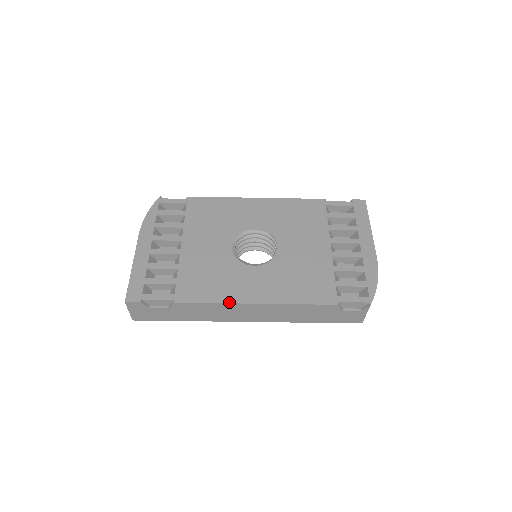
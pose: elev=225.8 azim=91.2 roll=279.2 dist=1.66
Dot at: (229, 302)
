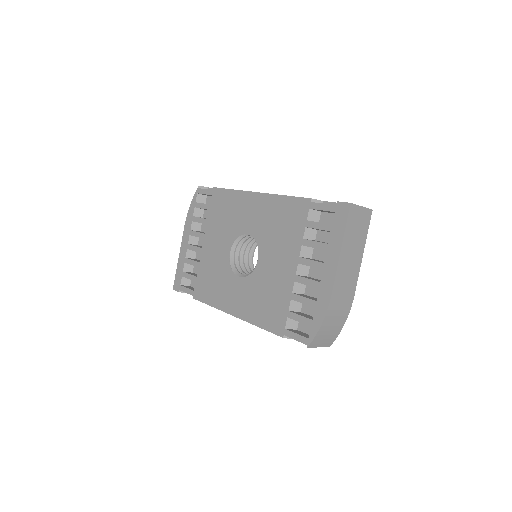
Dot at: (219, 309)
